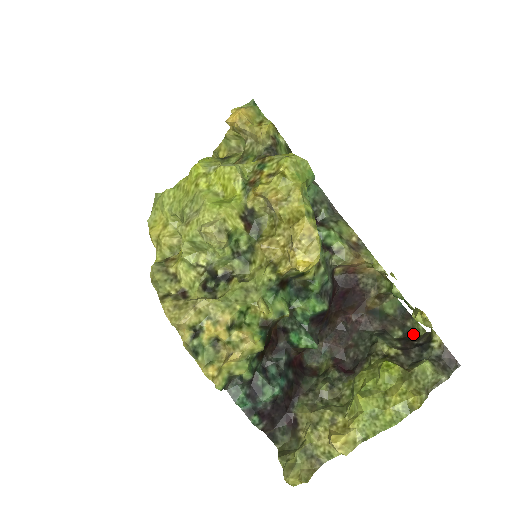
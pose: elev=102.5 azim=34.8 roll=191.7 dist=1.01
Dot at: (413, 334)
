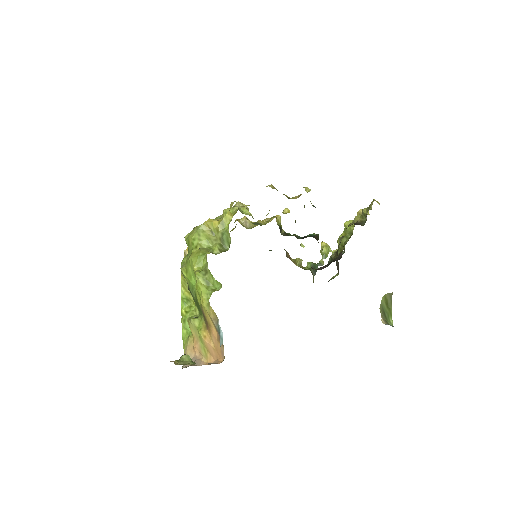
Dot at: (337, 275)
